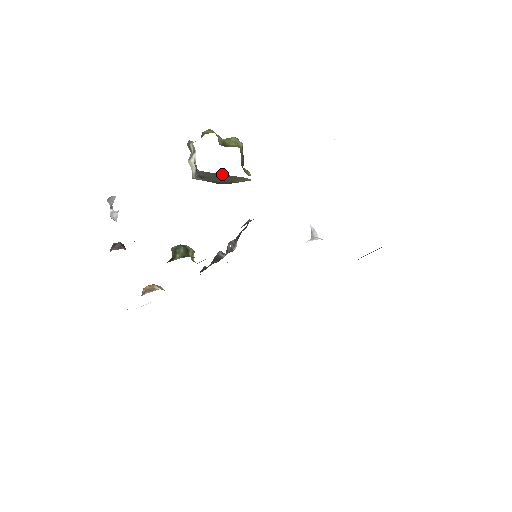
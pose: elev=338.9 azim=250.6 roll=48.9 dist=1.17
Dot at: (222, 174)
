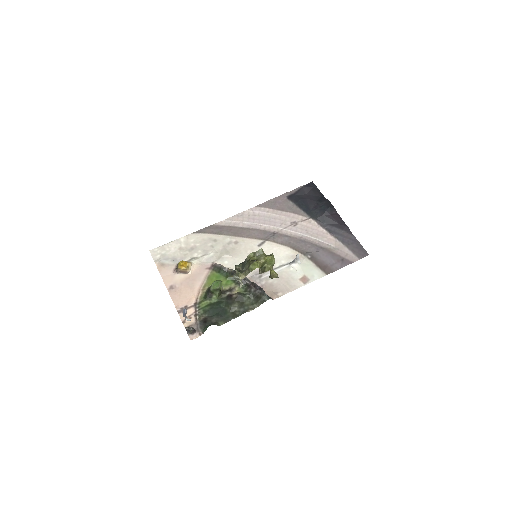
Dot at: occluded
